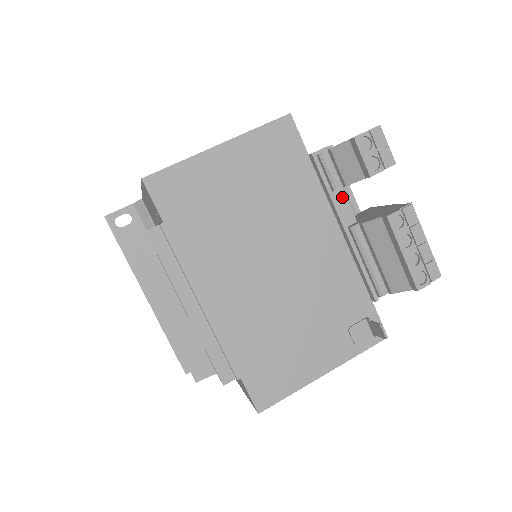
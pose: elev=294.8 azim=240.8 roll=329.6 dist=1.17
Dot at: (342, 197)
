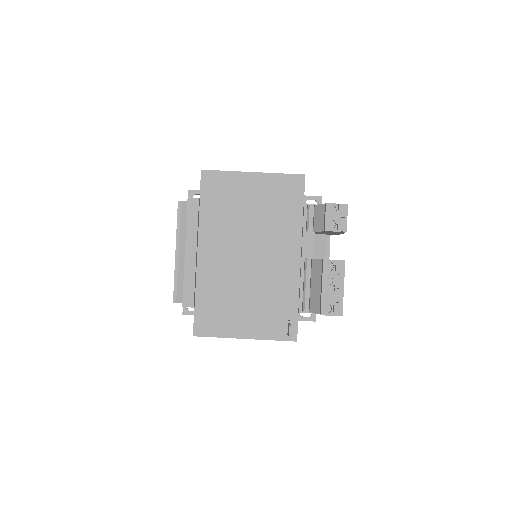
Dot at: (311, 239)
